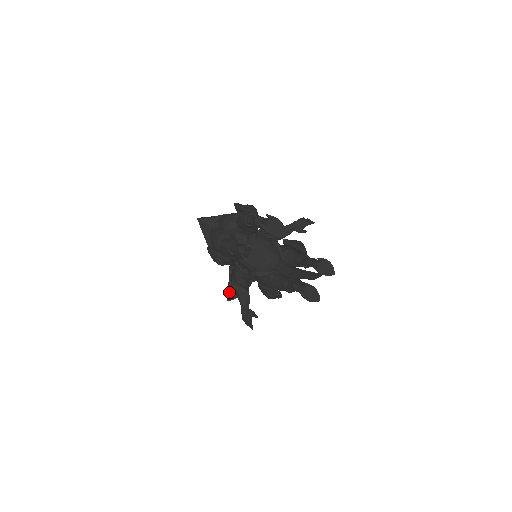
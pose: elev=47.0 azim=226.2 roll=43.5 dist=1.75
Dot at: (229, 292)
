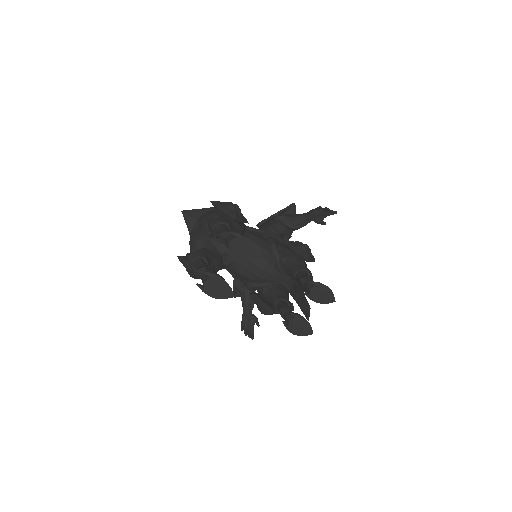
Dot at: (234, 289)
